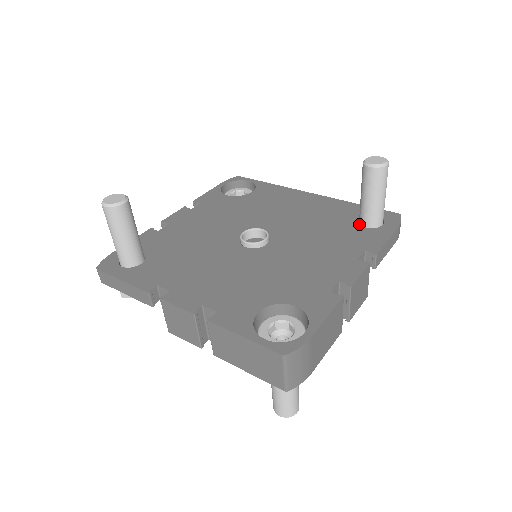
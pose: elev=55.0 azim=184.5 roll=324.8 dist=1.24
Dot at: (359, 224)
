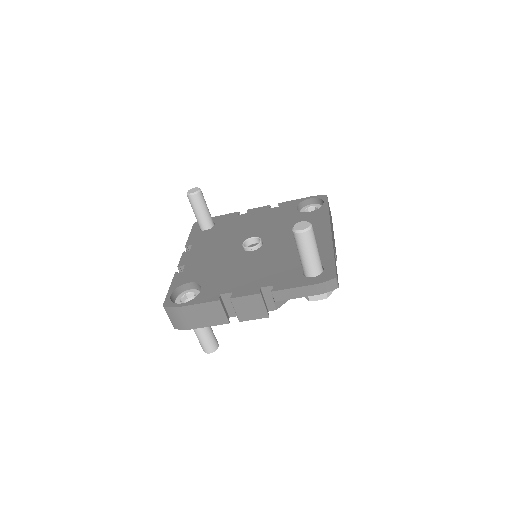
Dot at: occluded
